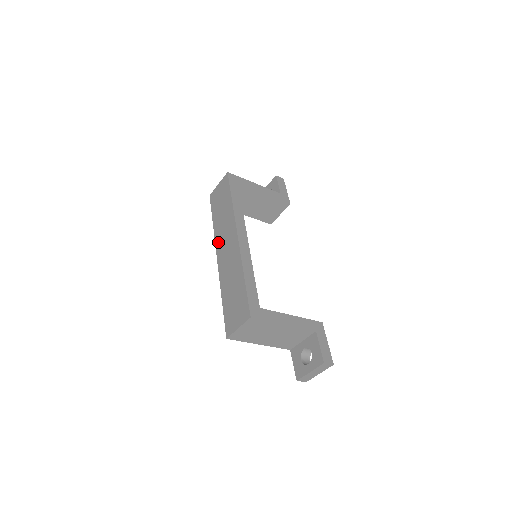
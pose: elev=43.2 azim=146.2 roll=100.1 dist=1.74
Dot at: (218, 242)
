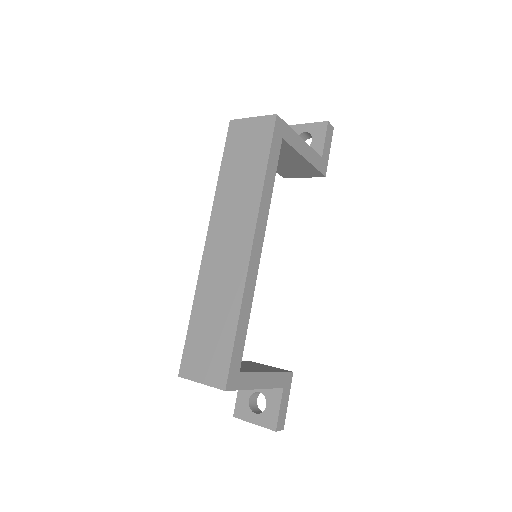
Dot at: (216, 219)
